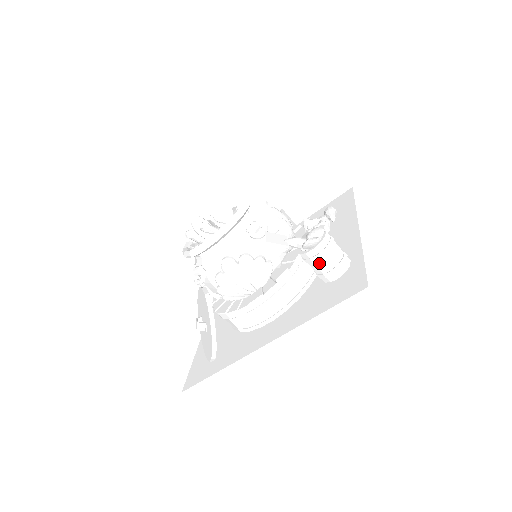
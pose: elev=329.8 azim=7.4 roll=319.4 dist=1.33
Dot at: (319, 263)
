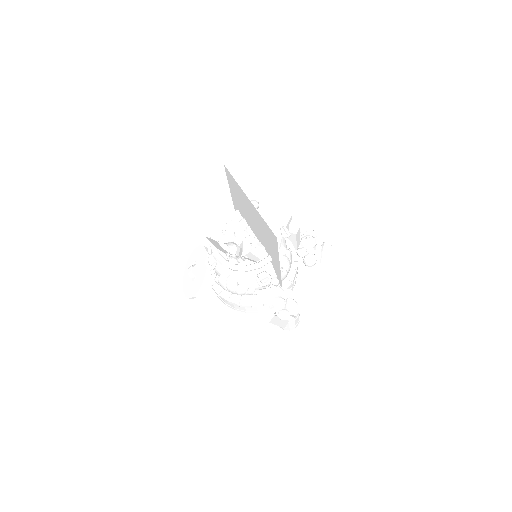
Dot at: occluded
